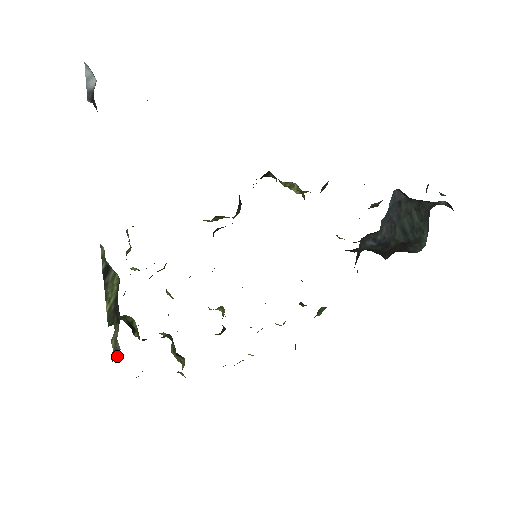
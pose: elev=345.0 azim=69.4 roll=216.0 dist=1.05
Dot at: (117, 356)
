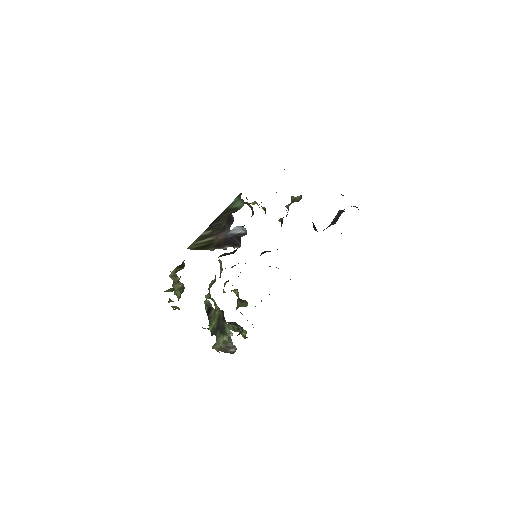
Dot at: (231, 350)
